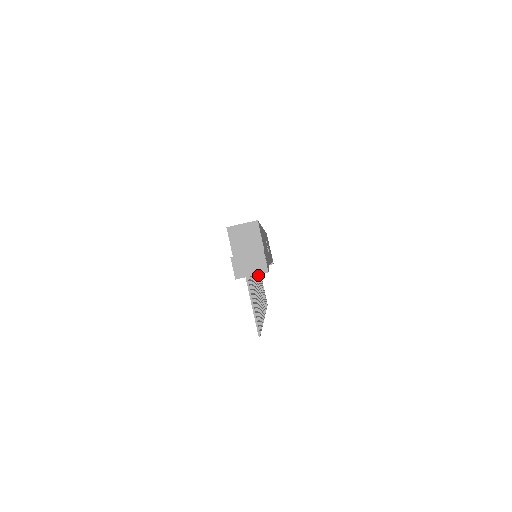
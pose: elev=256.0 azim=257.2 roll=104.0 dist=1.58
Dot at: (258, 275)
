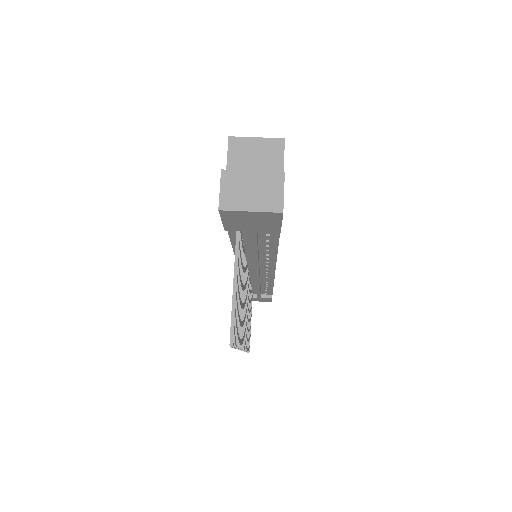
Dot at: occluded
